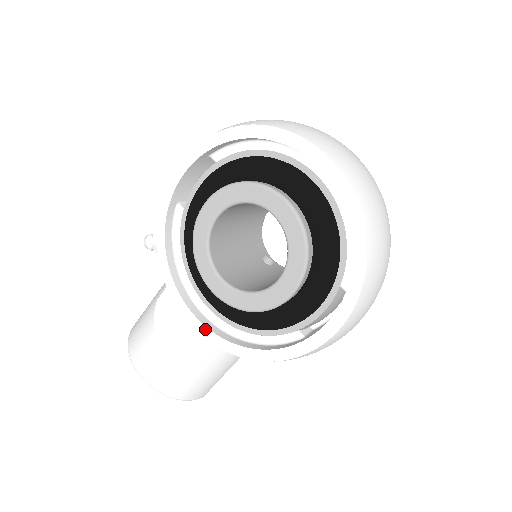
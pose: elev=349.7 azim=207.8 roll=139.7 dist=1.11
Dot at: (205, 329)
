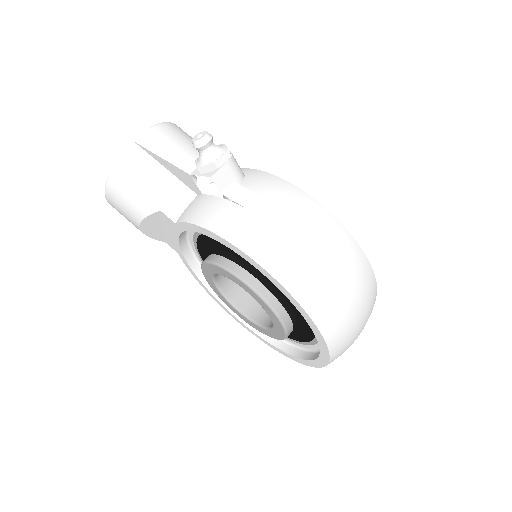
Dot at: (178, 247)
